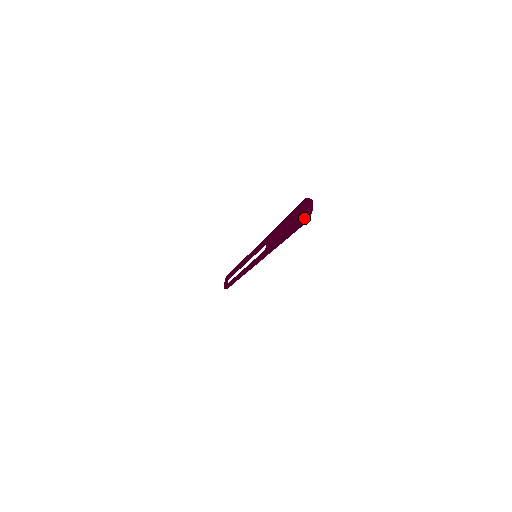
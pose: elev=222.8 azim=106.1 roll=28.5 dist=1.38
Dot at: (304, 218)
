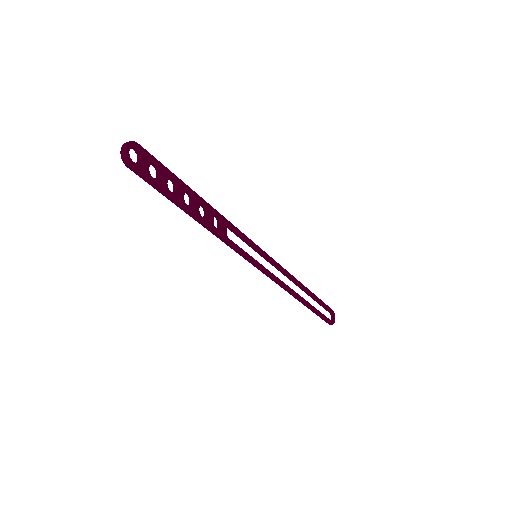
Dot at: (124, 163)
